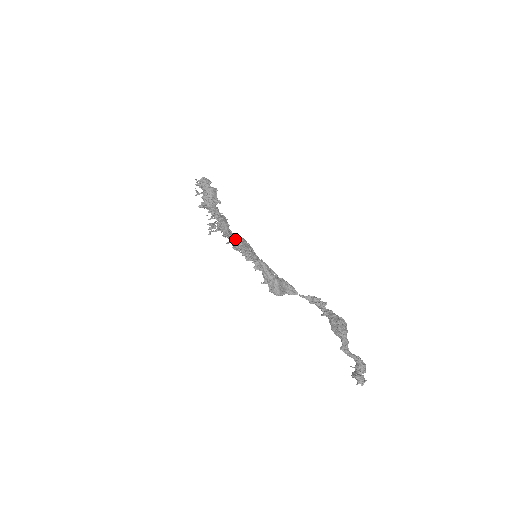
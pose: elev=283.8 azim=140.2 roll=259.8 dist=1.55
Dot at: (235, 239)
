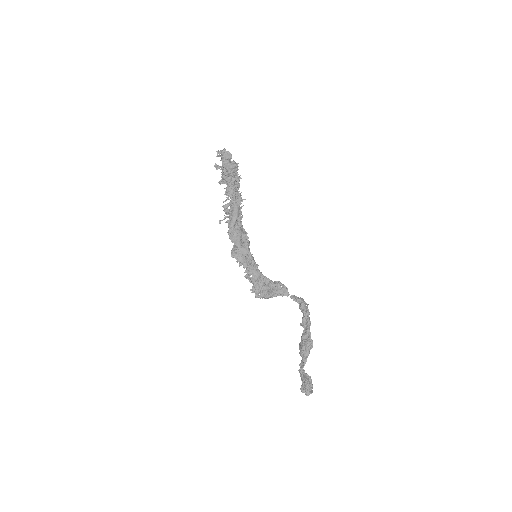
Dot at: (234, 243)
